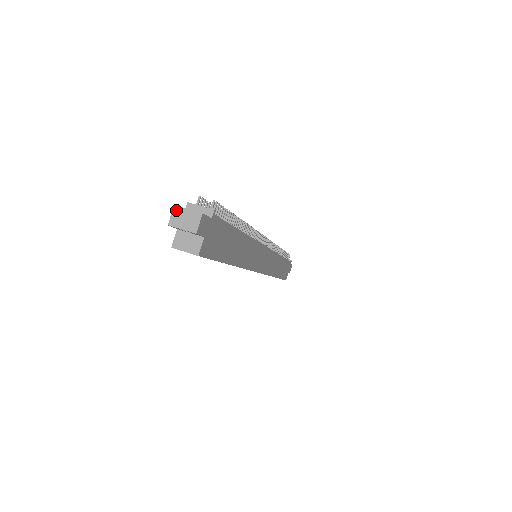
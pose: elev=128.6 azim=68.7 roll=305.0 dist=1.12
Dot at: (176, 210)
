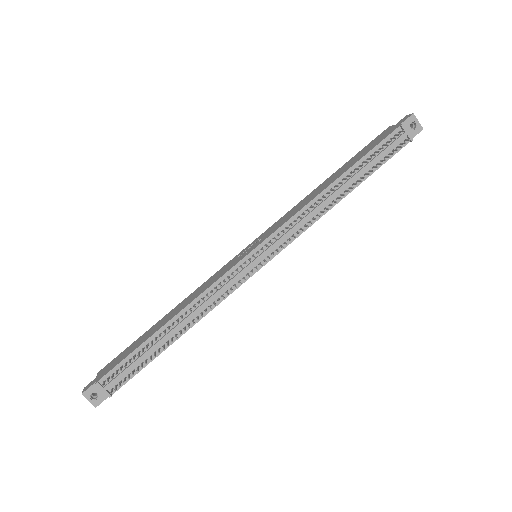
Dot at: (83, 394)
